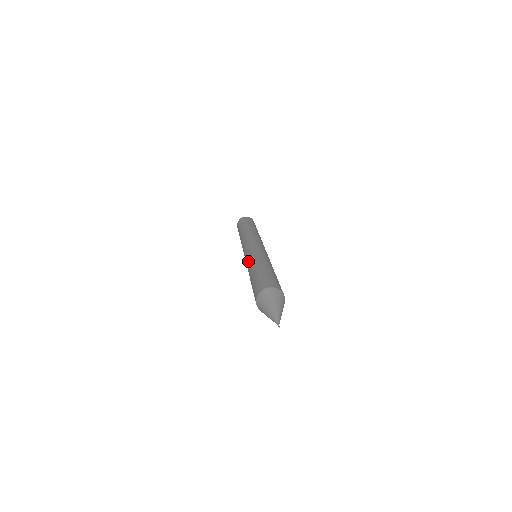
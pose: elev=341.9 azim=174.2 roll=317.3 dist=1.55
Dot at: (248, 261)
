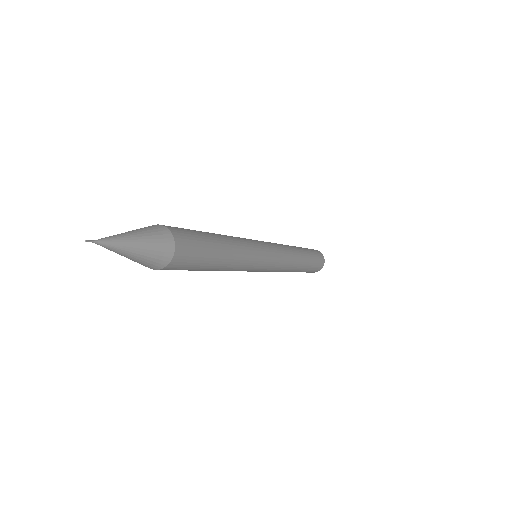
Dot at: occluded
